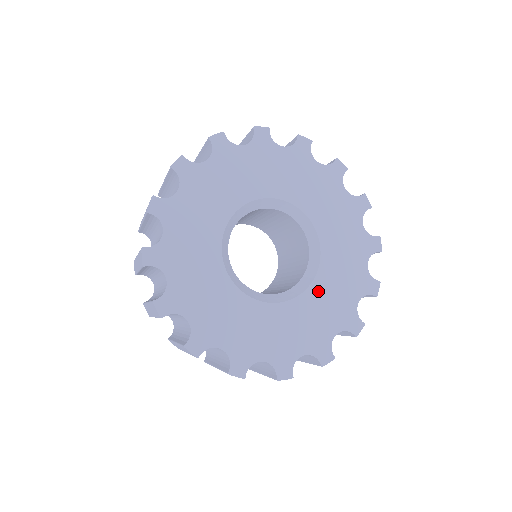
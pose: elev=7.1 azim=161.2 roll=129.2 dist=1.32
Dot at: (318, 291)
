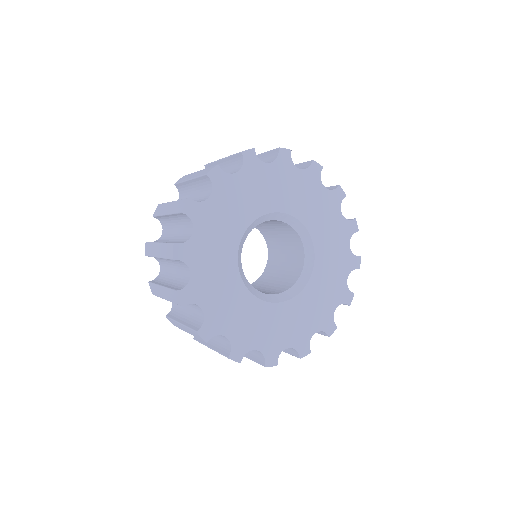
Dot at: (275, 312)
